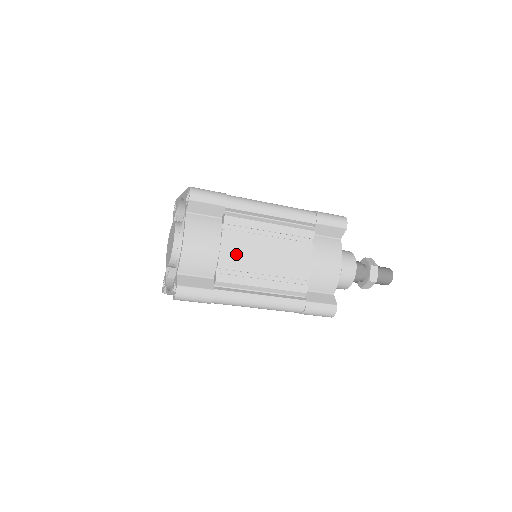
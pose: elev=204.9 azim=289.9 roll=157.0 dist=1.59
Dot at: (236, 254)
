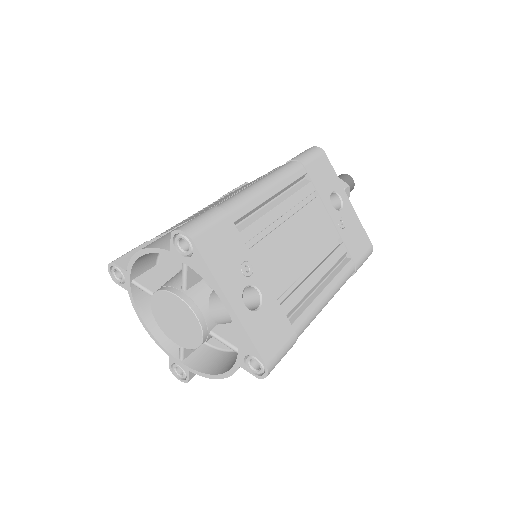
Dot at: occluded
